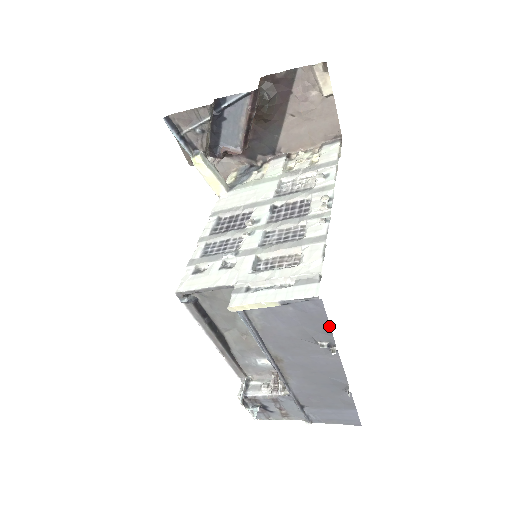
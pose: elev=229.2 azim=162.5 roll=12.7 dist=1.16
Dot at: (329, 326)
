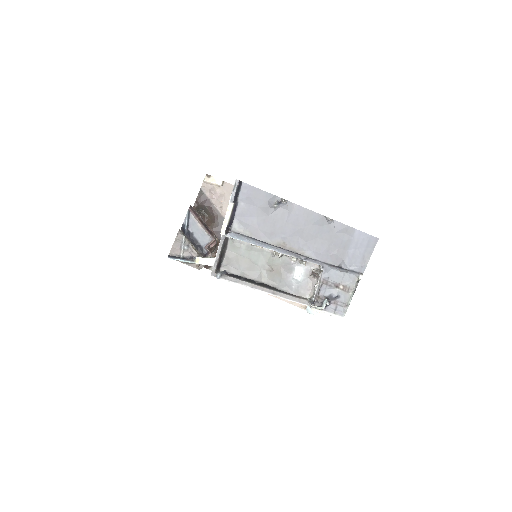
Dot at: (265, 192)
